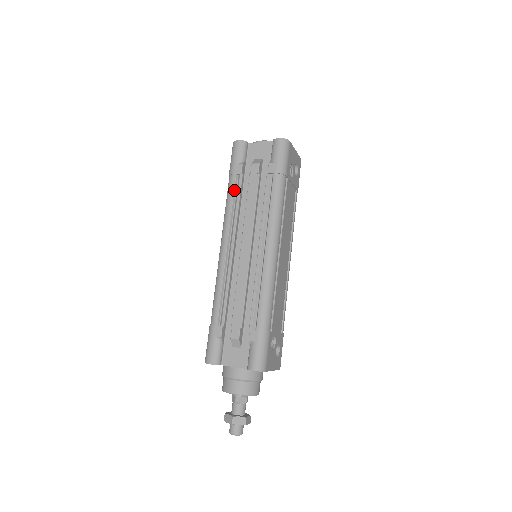
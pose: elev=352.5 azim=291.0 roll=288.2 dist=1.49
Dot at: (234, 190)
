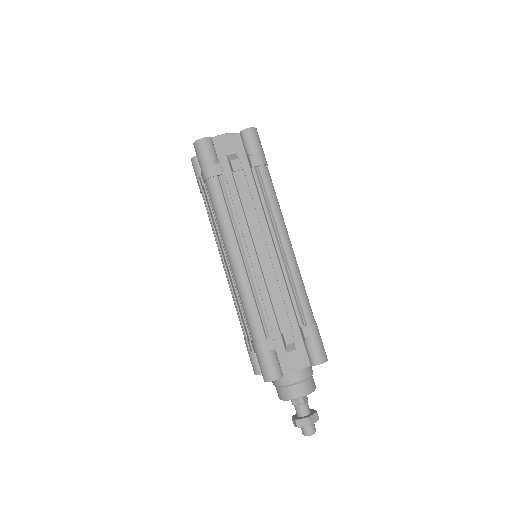
Dot at: (222, 193)
